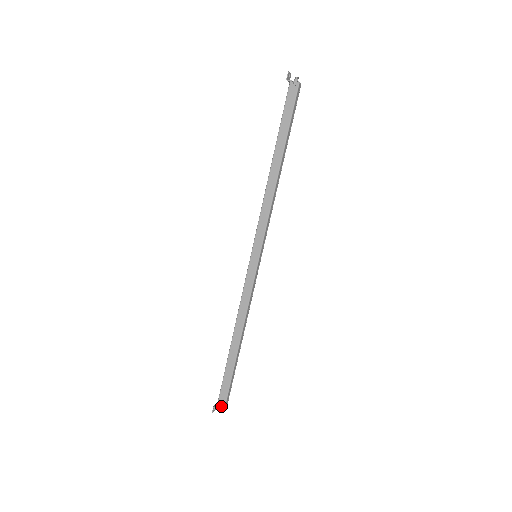
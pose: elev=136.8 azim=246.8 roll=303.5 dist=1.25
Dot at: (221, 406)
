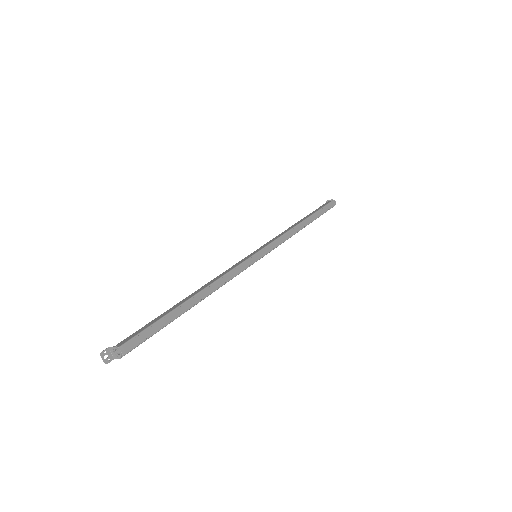
Dot at: (119, 345)
